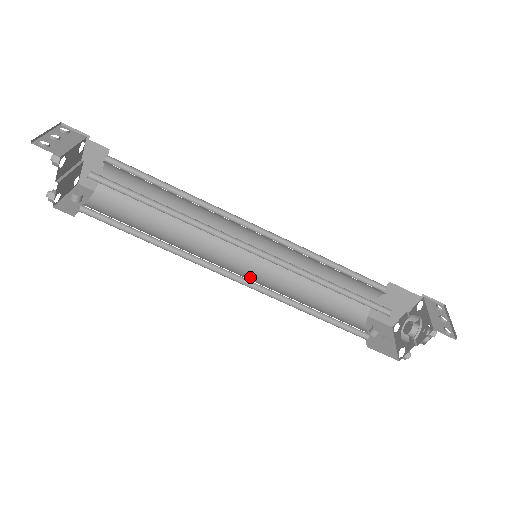
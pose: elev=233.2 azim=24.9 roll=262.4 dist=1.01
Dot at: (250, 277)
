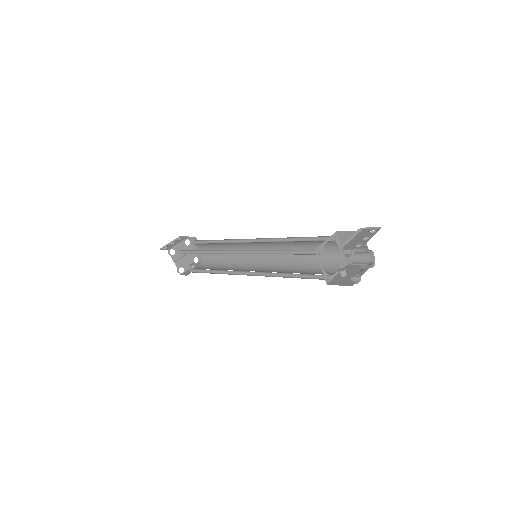
Dot at: (262, 271)
